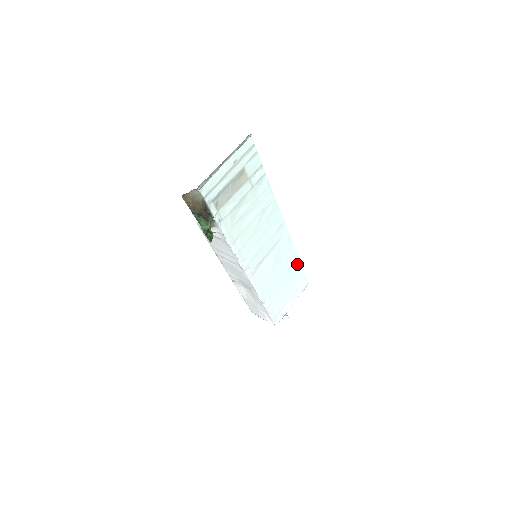
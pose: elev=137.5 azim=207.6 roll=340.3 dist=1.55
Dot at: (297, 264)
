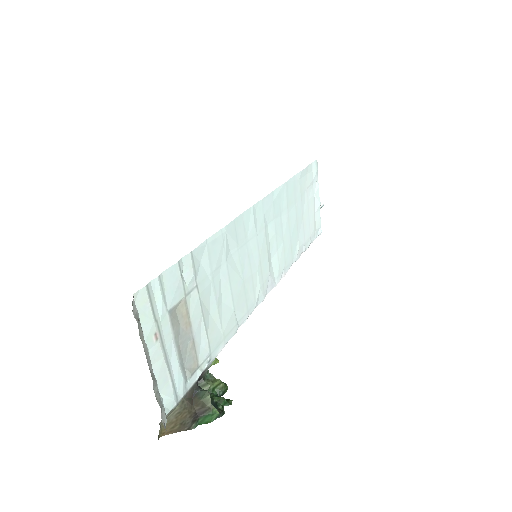
Dot at: (295, 181)
